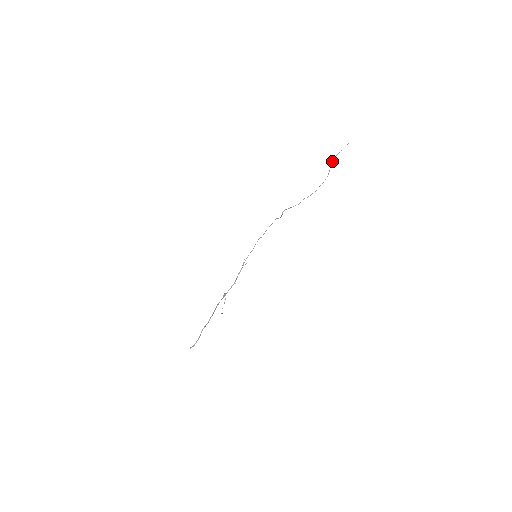
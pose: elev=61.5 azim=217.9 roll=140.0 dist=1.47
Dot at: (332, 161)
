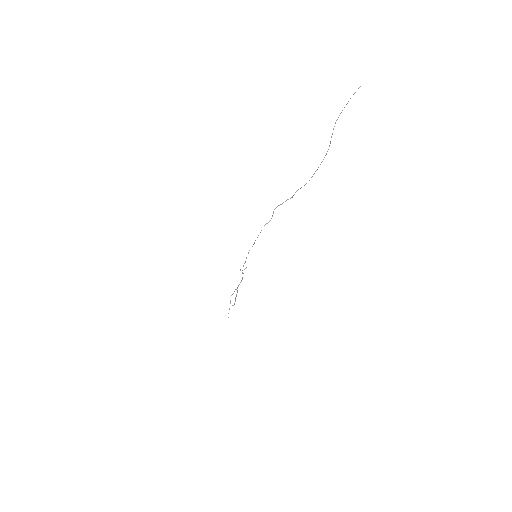
Dot at: occluded
